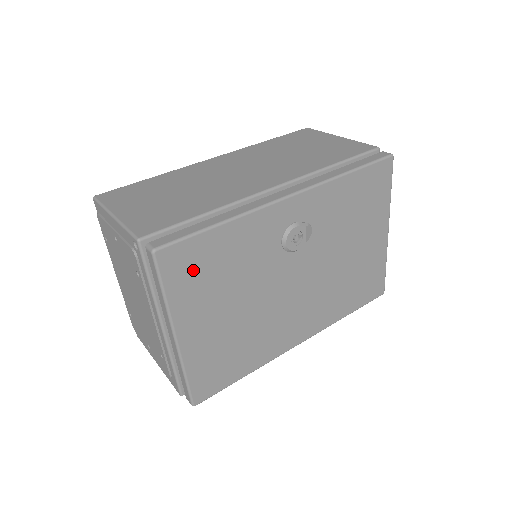
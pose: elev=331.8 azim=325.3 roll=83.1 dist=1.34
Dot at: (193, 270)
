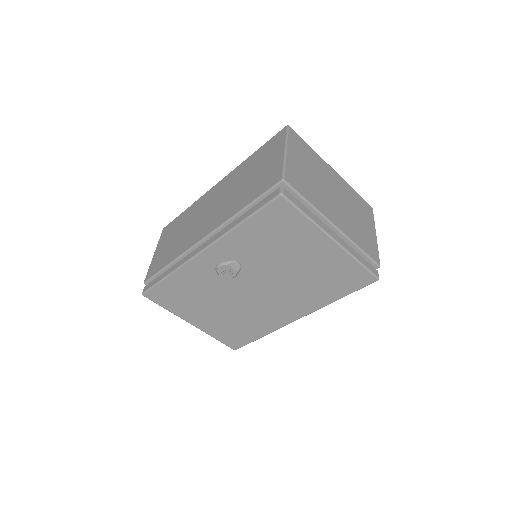
Dot at: (171, 298)
